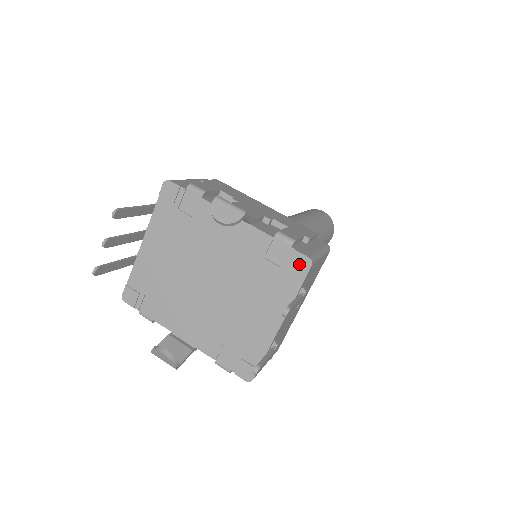
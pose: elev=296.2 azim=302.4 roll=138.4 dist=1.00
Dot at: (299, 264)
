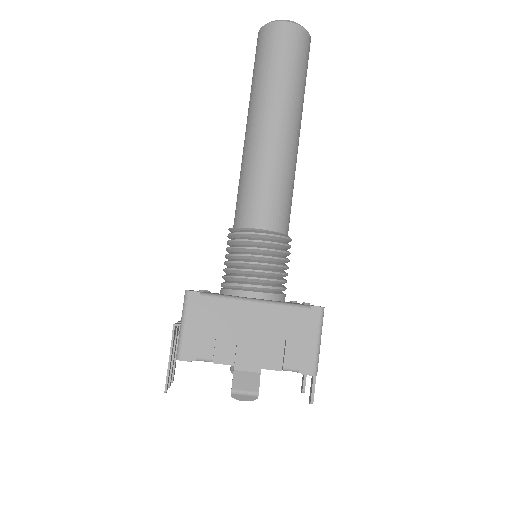
Dot at: (307, 374)
